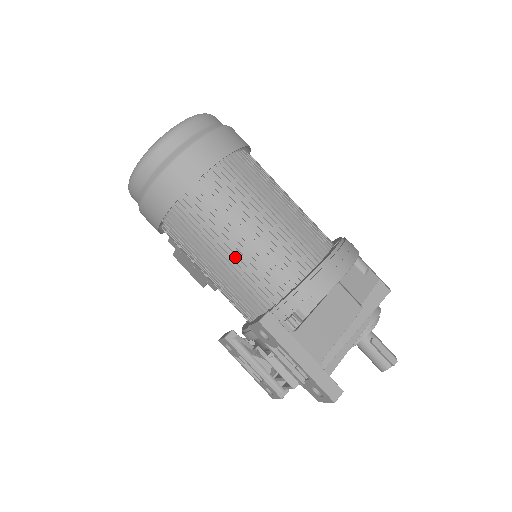
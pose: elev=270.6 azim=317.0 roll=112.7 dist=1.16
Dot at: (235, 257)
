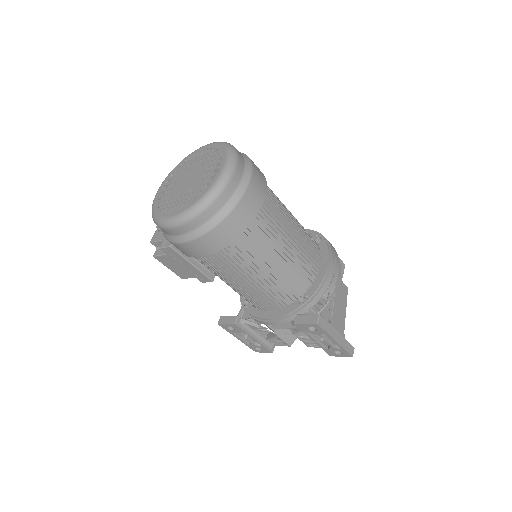
Dot at: (274, 273)
